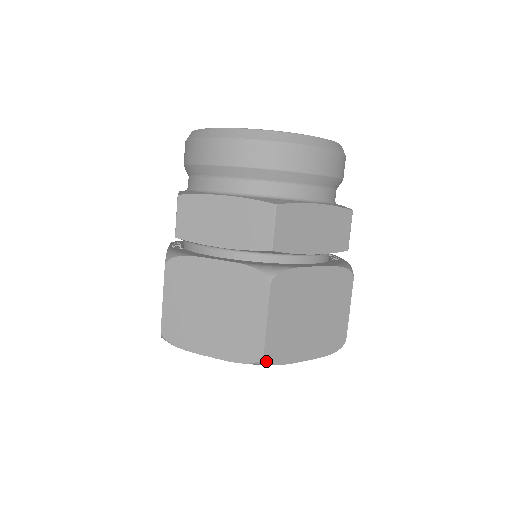
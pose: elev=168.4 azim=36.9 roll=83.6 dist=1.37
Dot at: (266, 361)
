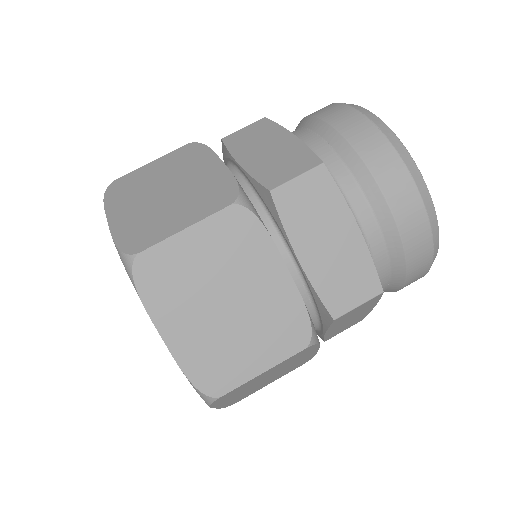
Dot at: (133, 263)
